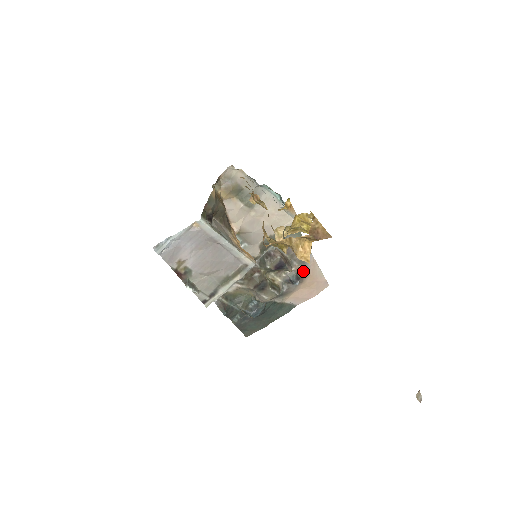
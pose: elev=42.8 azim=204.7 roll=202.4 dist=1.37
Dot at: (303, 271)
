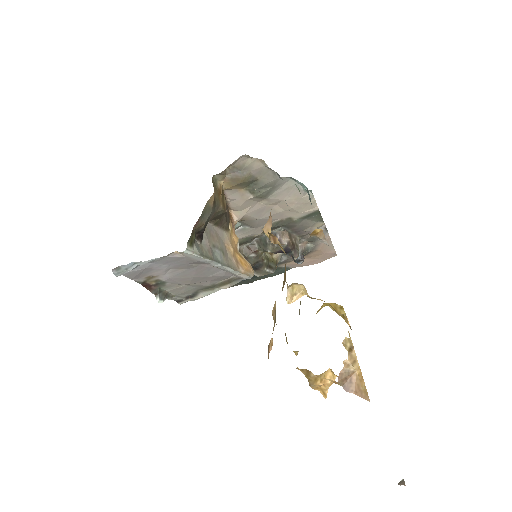
Dot at: (311, 247)
